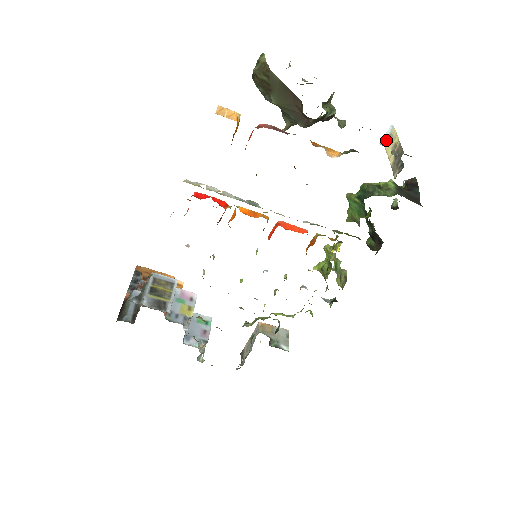
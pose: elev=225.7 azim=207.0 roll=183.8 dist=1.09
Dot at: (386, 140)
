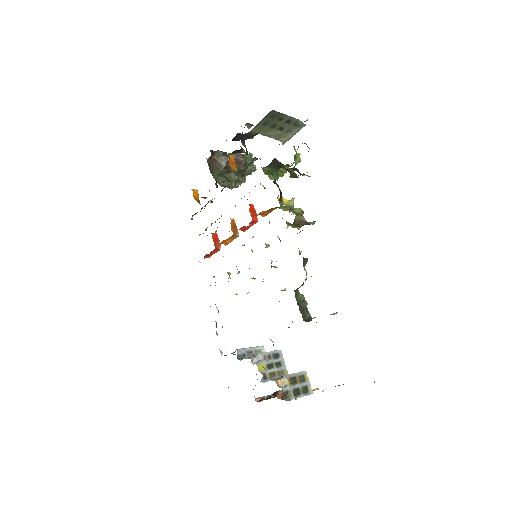
Dot at: (280, 139)
